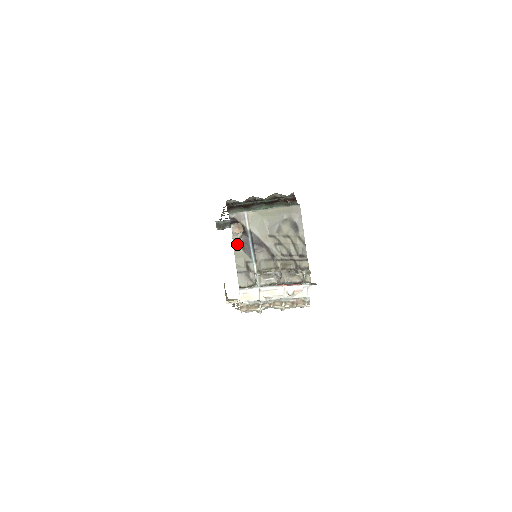
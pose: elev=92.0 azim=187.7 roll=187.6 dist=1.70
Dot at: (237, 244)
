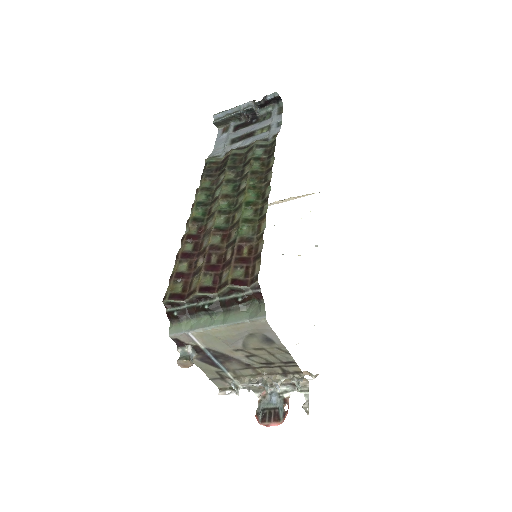
Dot at: (196, 360)
